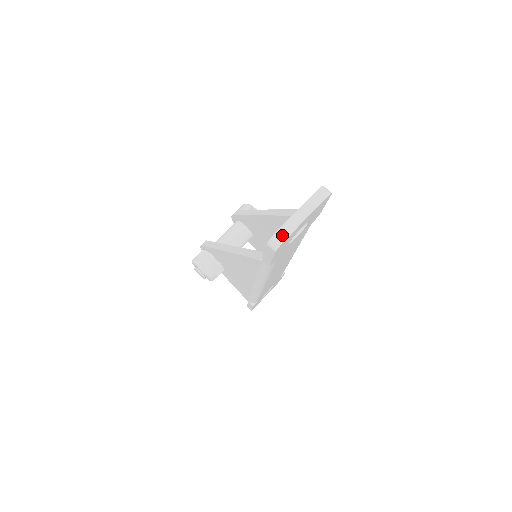
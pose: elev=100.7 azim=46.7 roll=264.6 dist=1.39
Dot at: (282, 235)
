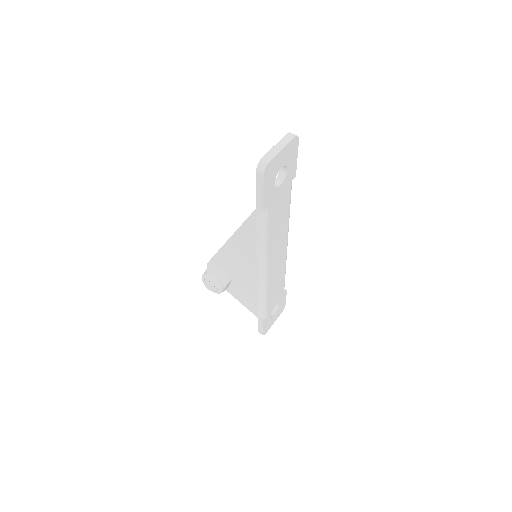
Dot at: (266, 160)
